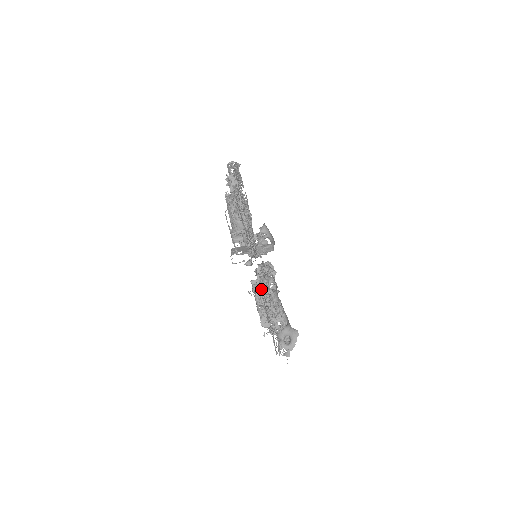
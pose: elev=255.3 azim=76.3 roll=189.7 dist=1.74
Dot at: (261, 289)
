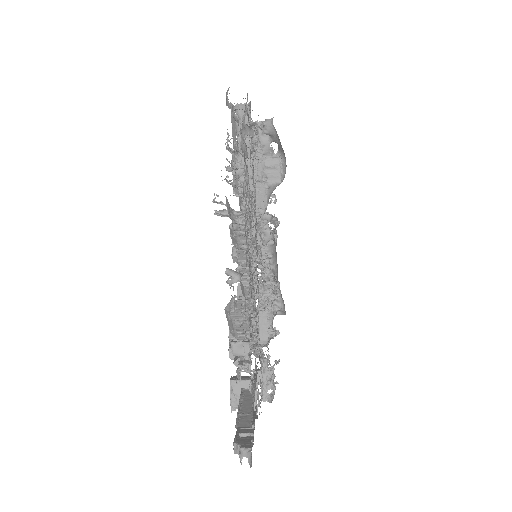
Dot at: (264, 391)
